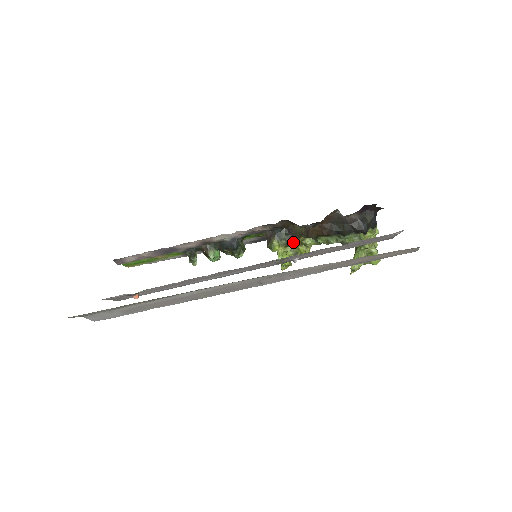
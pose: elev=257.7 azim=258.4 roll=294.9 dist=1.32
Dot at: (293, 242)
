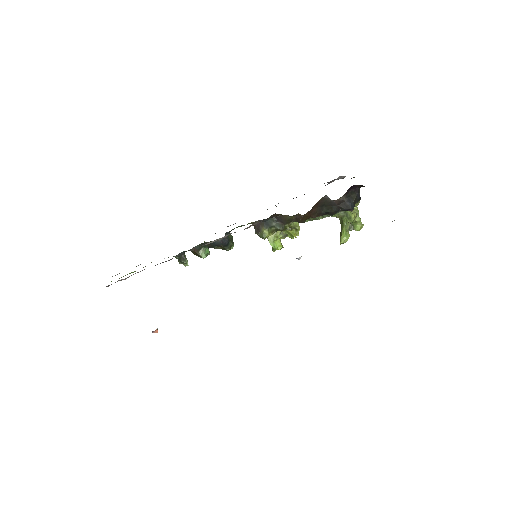
Dot at: (283, 228)
